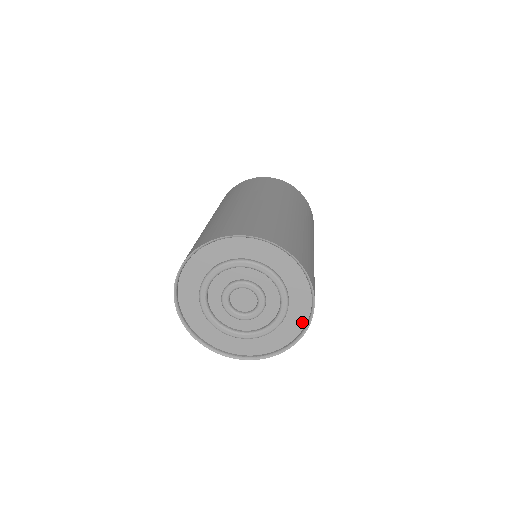
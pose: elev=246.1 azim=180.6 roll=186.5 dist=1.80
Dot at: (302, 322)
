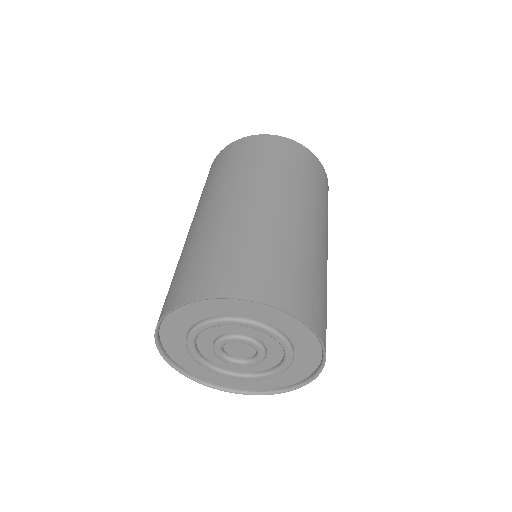
Dot at: (317, 355)
